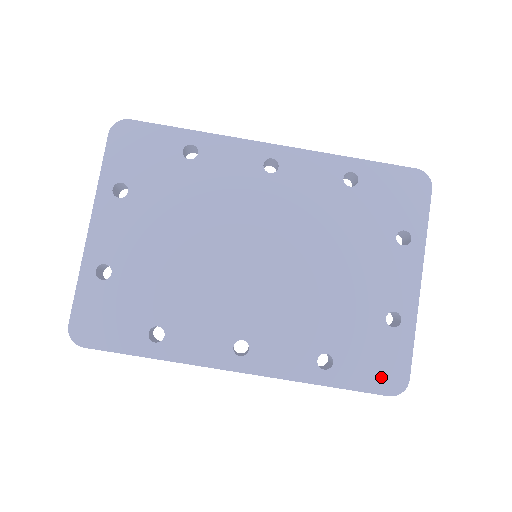
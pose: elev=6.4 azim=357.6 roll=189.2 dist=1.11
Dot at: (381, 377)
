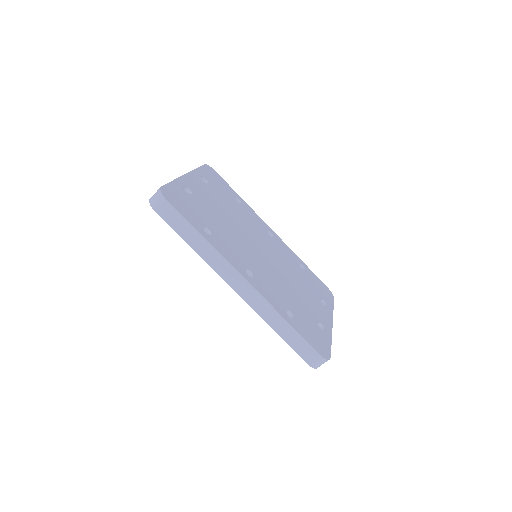
Dot at: (317, 344)
